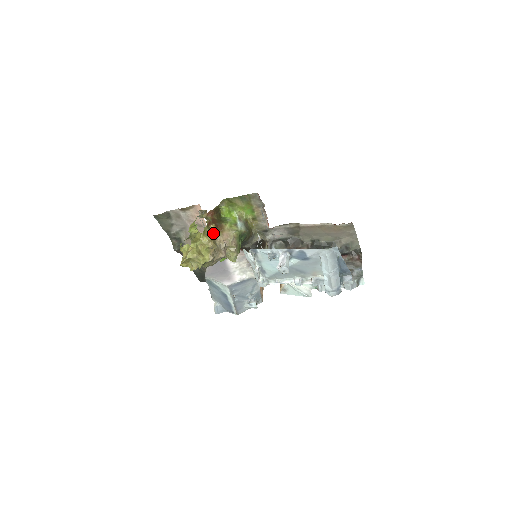
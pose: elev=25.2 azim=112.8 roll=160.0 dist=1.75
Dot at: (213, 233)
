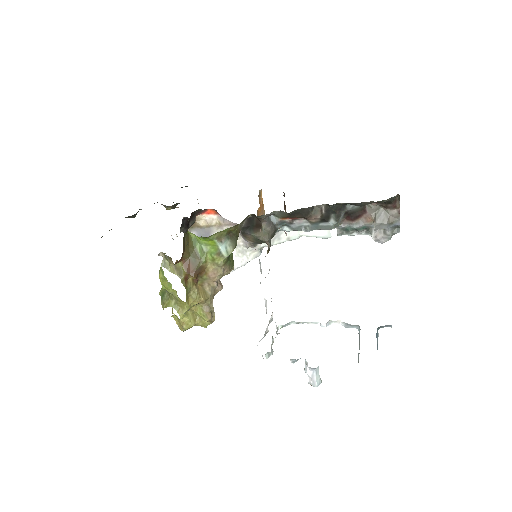
Dot at: (196, 283)
